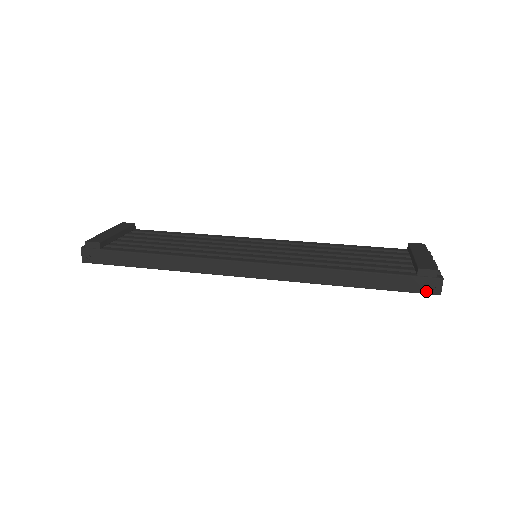
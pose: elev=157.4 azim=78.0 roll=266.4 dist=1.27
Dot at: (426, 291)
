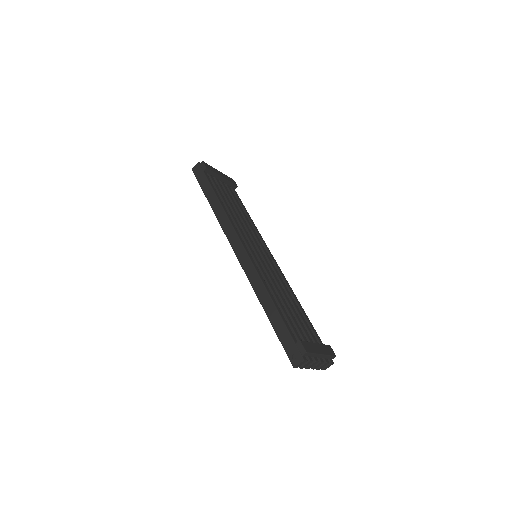
Dot at: (290, 357)
